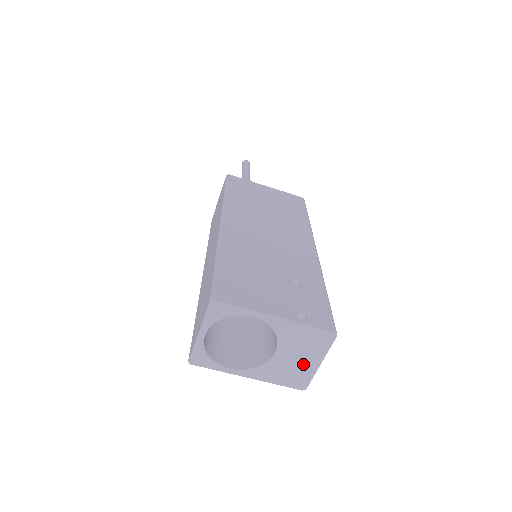
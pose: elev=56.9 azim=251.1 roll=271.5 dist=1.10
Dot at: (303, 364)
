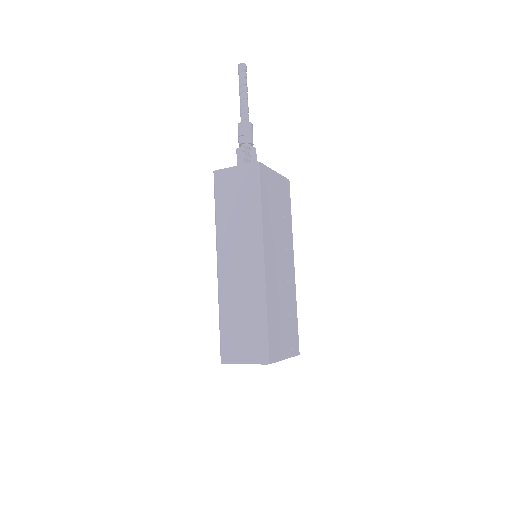
Dot at: occluded
